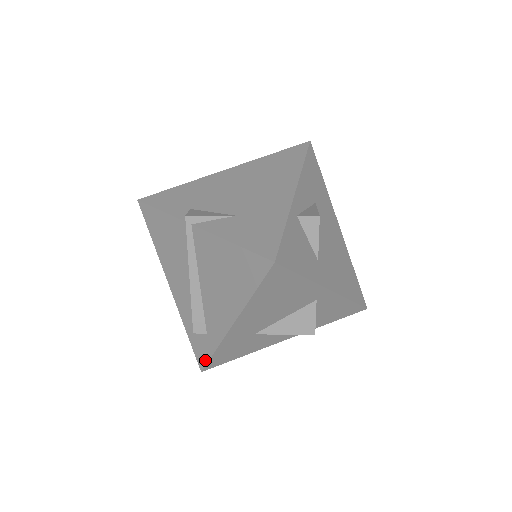
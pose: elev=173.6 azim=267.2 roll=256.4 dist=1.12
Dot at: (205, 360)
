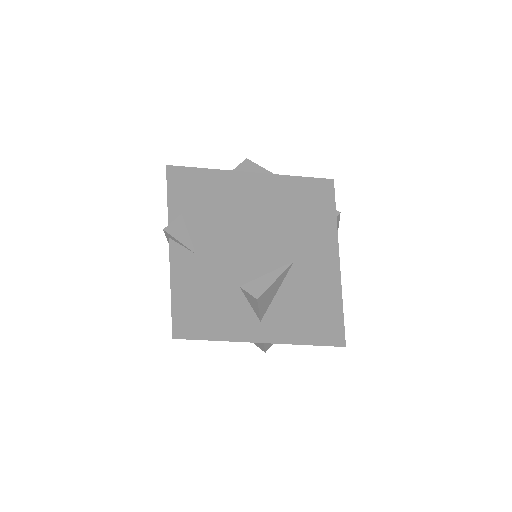
Dot at: occluded
